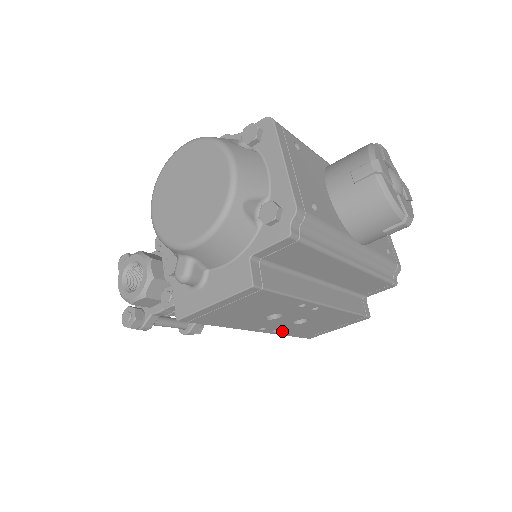
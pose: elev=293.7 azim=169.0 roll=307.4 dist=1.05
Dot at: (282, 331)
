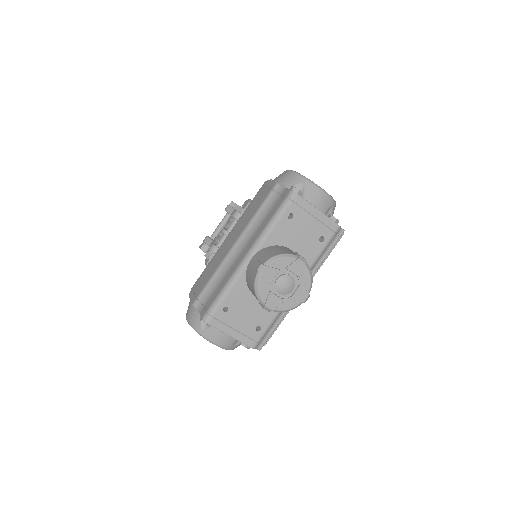
Dot at: occluded
